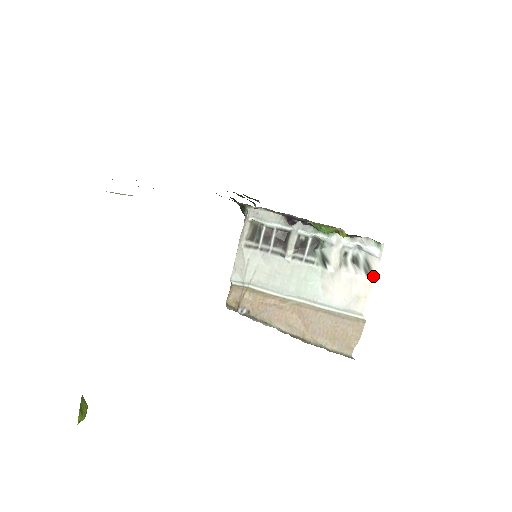
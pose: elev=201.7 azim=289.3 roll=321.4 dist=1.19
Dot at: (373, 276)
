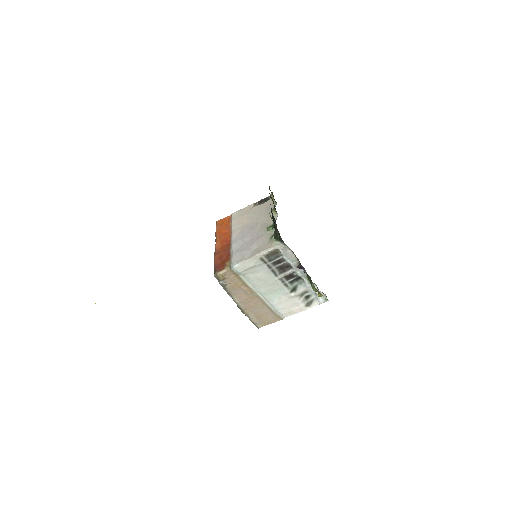
Dot at: (308, 308)
